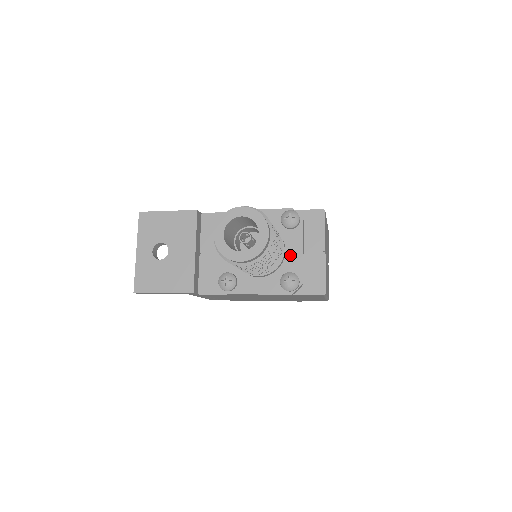
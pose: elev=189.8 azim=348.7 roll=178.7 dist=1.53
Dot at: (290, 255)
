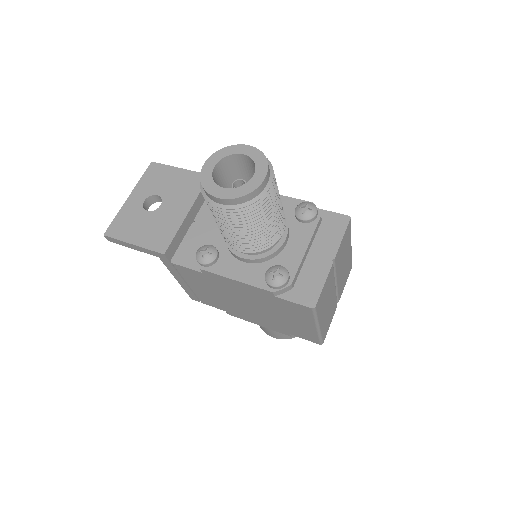
Dot at: (290, 249)
